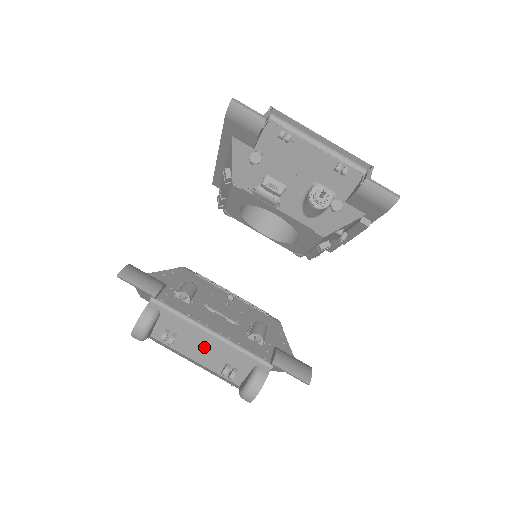
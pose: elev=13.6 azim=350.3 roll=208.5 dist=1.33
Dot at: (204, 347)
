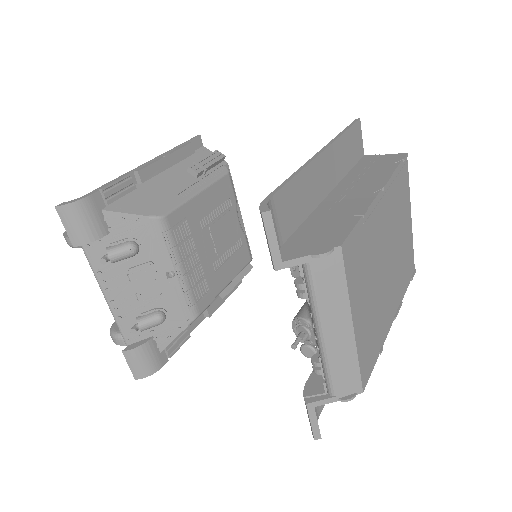
Dot at: occluded
